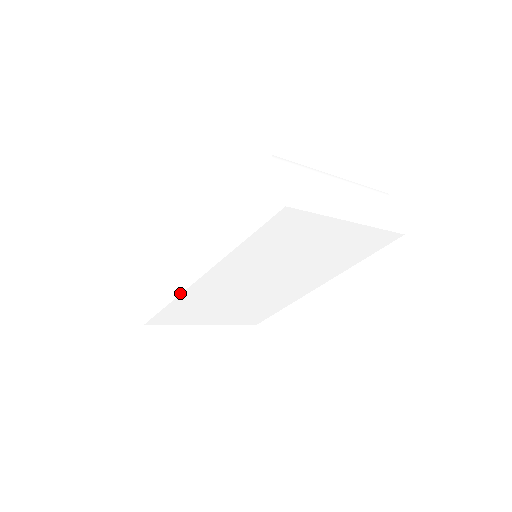
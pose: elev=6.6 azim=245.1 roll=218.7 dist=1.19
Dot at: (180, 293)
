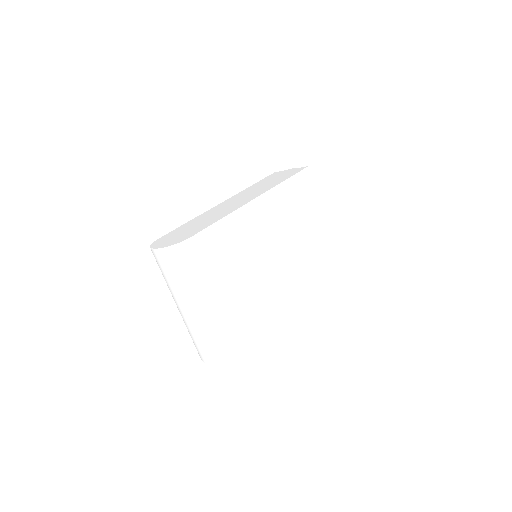
Dot at: (236, 209)
